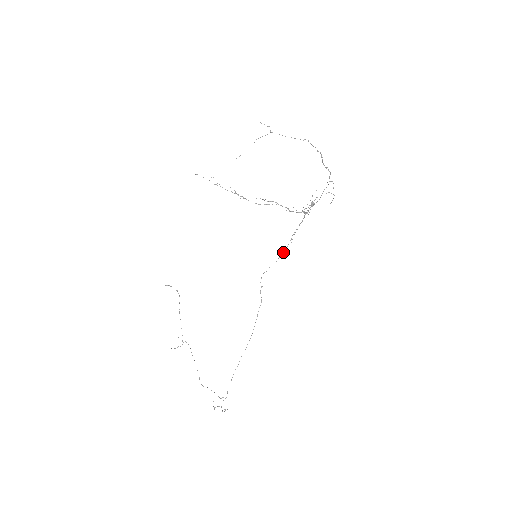
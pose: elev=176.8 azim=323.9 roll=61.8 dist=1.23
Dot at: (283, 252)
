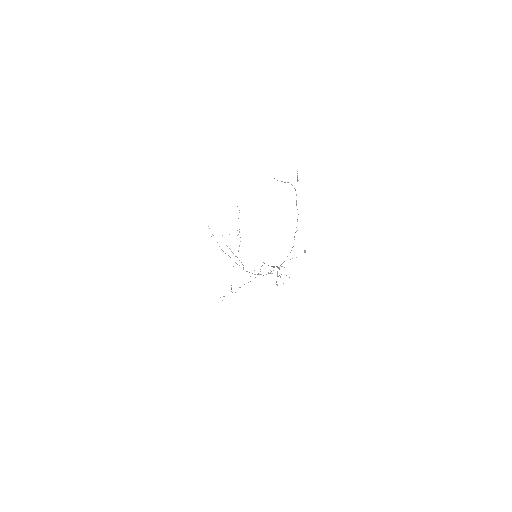
Dot at: (271, 266)
